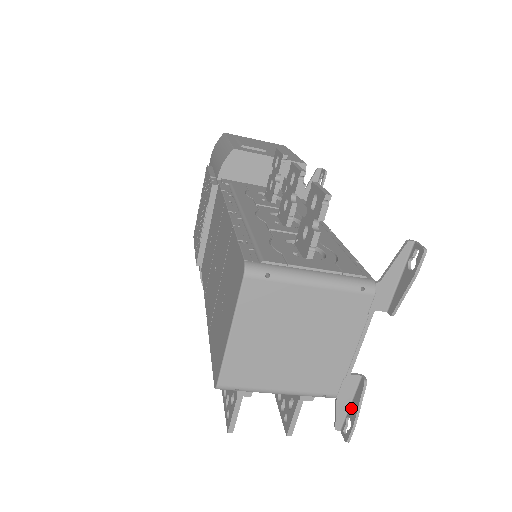
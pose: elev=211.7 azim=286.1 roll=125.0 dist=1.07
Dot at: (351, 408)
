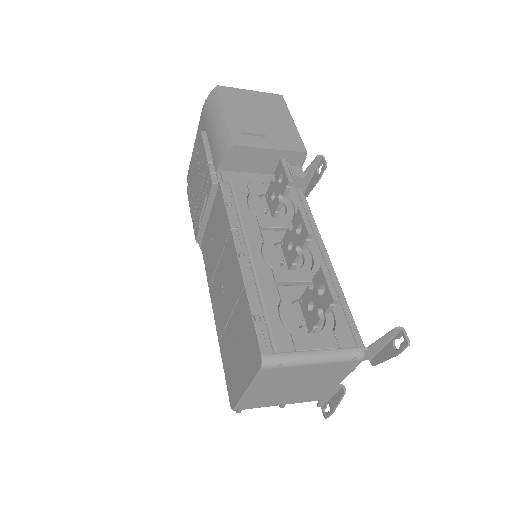
Dot at: (331, 400)
